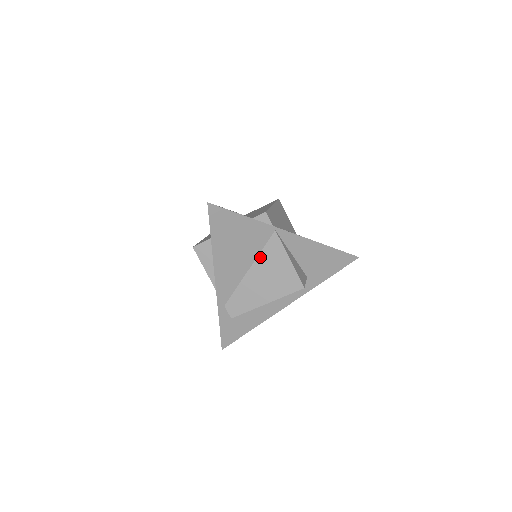
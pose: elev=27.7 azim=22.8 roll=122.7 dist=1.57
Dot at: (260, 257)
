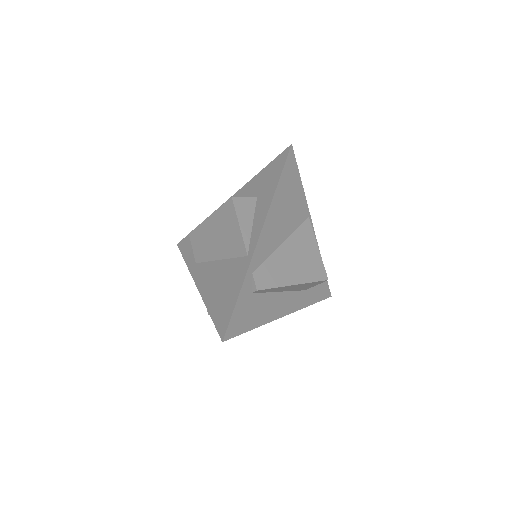
Dot at: (294, 235)
